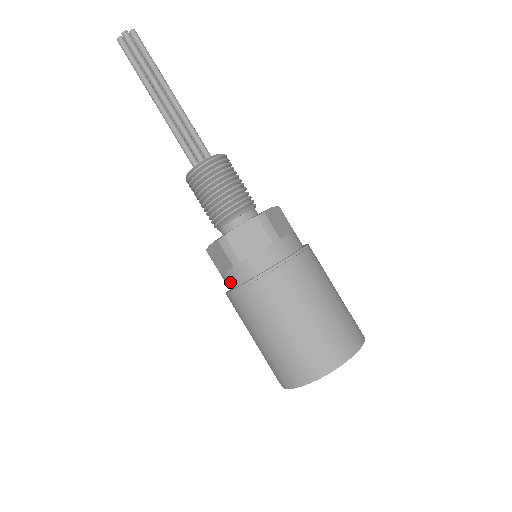
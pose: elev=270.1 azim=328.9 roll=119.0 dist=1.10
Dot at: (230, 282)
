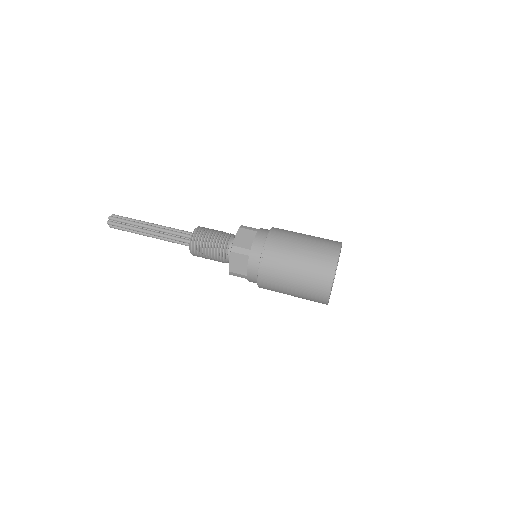
Dot at: (254, 268)
